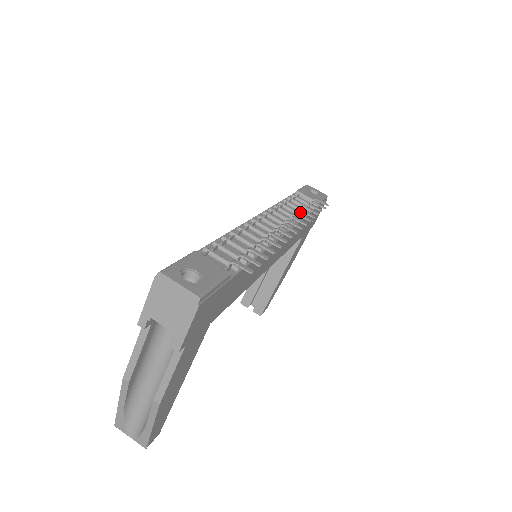
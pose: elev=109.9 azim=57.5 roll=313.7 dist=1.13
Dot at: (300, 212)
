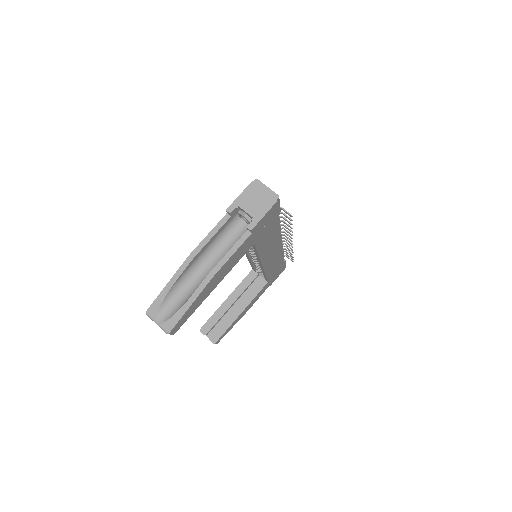
Dot at: occluded
